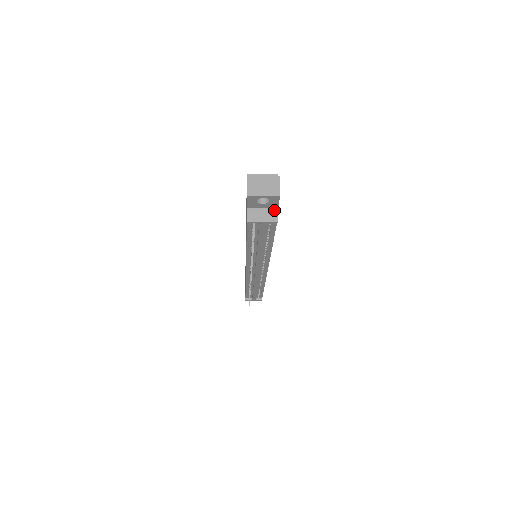
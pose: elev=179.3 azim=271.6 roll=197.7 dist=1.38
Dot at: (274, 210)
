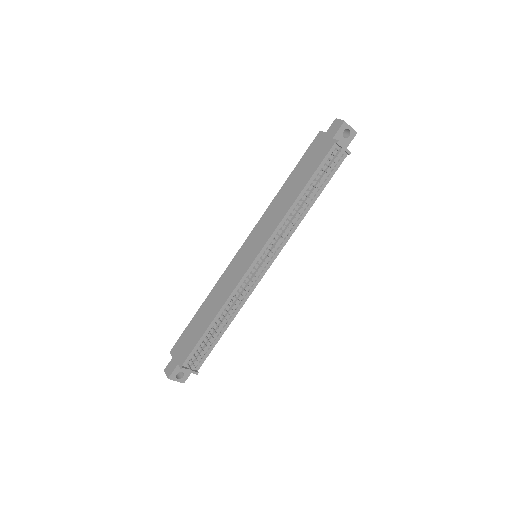
Dot at: occluded
